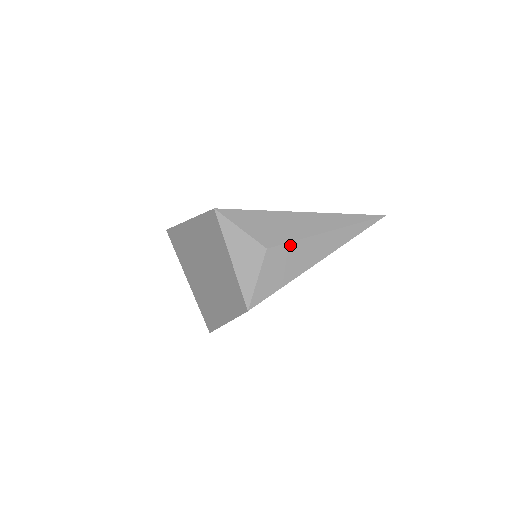
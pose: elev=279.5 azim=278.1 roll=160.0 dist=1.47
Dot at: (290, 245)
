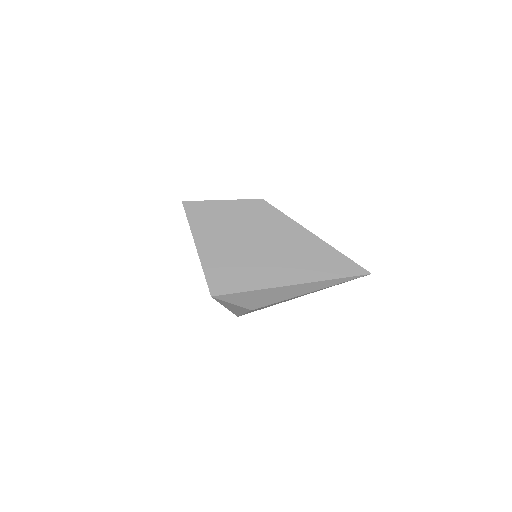
Dot at: (271, 304)
